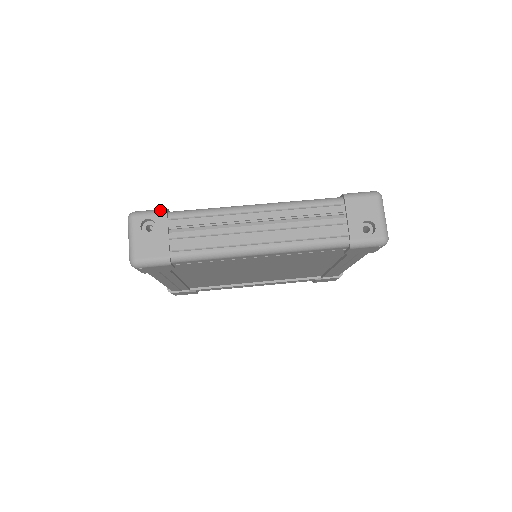
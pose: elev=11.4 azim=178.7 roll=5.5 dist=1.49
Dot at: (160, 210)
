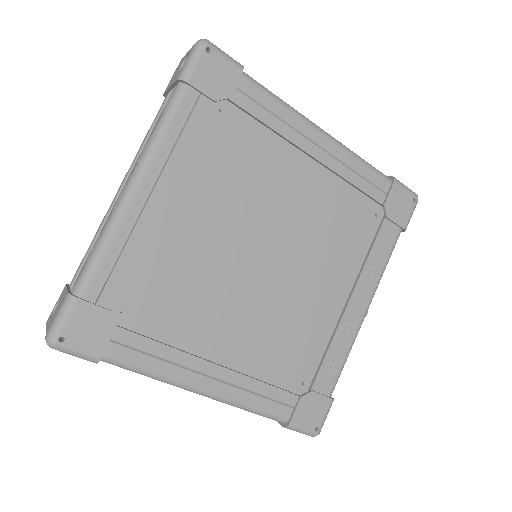
Dot at: occluded
